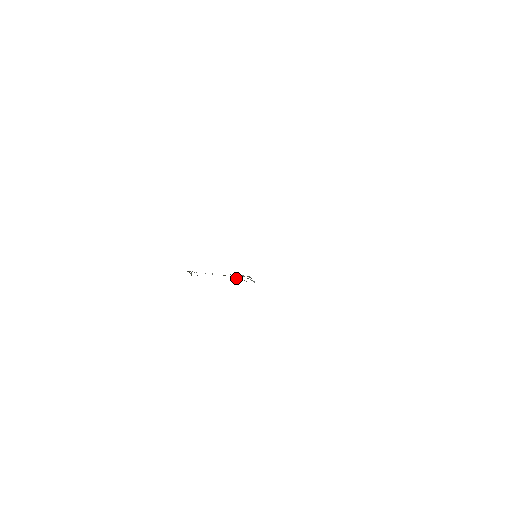
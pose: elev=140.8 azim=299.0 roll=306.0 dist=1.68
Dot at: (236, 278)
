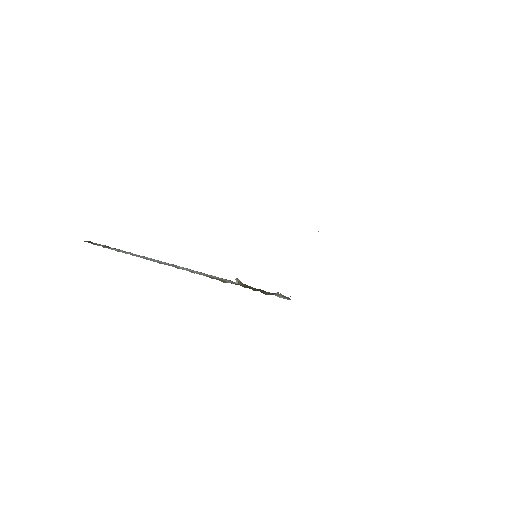
Dot at: (245, 286)
